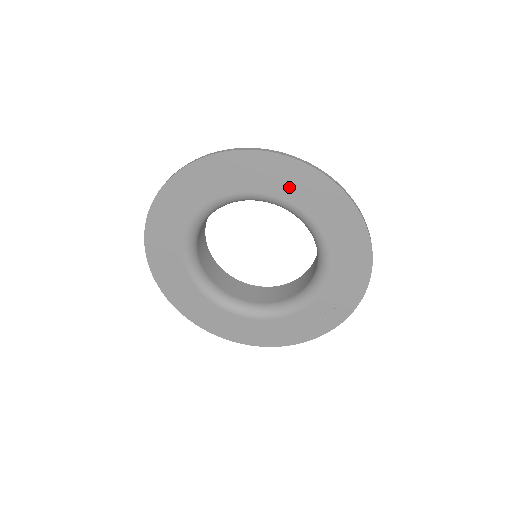
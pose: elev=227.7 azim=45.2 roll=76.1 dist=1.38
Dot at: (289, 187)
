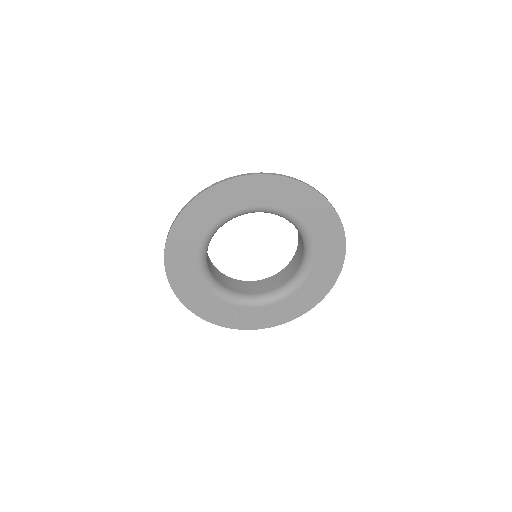
Dot at: (324, 237)
